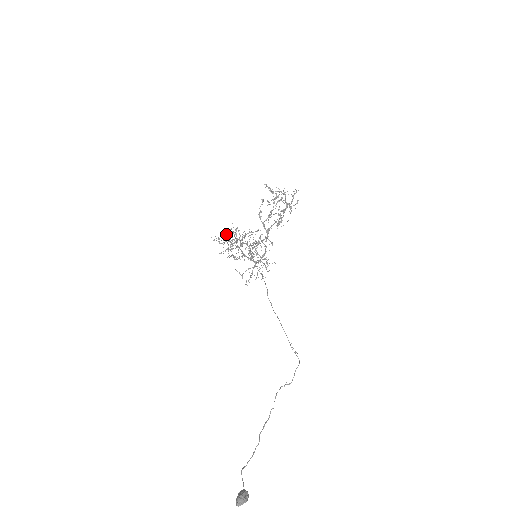
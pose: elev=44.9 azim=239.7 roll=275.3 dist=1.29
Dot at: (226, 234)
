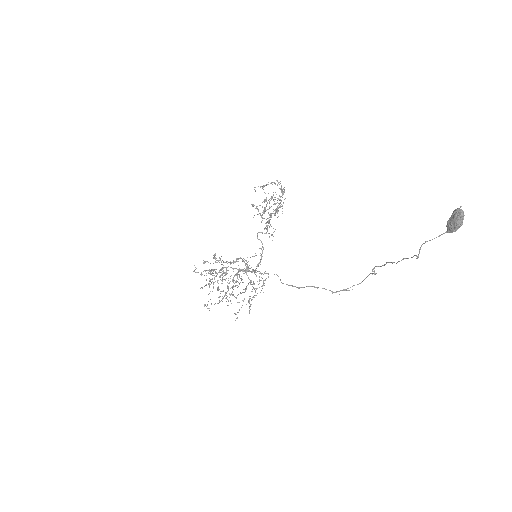
Dot at: occluded
